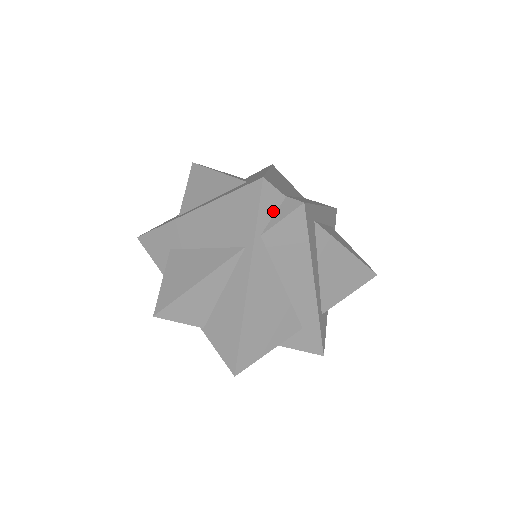
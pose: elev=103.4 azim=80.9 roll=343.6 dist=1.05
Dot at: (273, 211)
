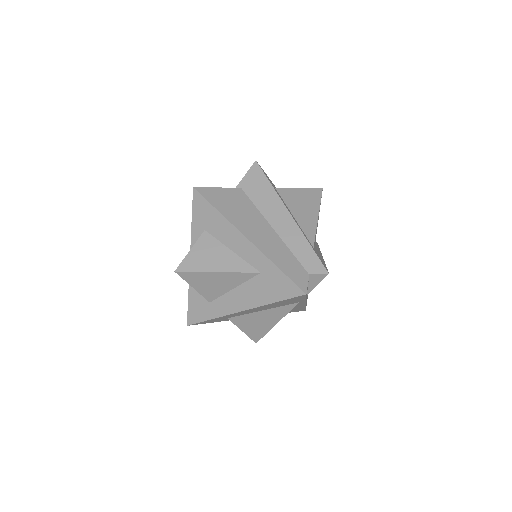
Dot at: (308, 285)
